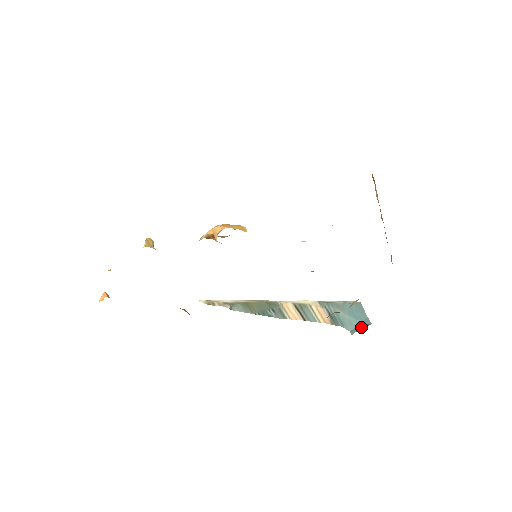
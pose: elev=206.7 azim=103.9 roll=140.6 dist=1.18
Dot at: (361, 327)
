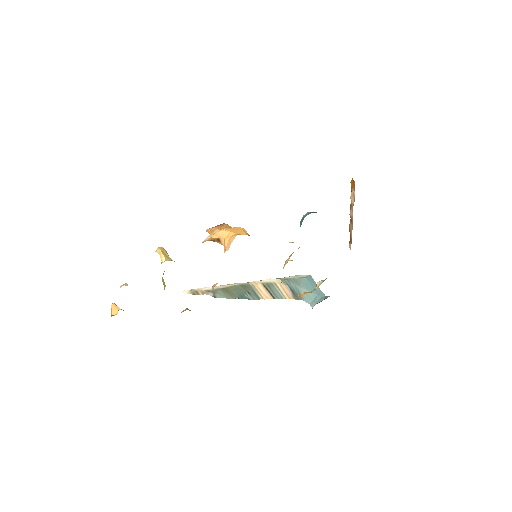
Dot at: (319, 300)
